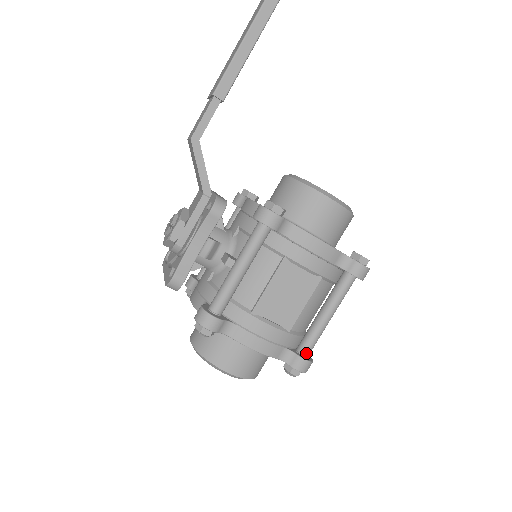
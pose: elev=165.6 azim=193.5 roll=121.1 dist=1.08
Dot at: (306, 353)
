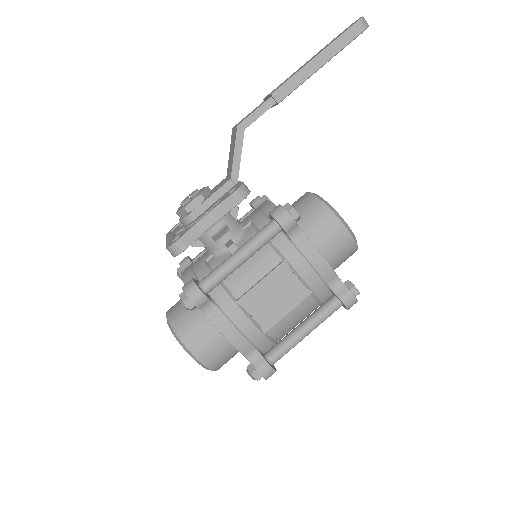
Dot at: (273, 360)
